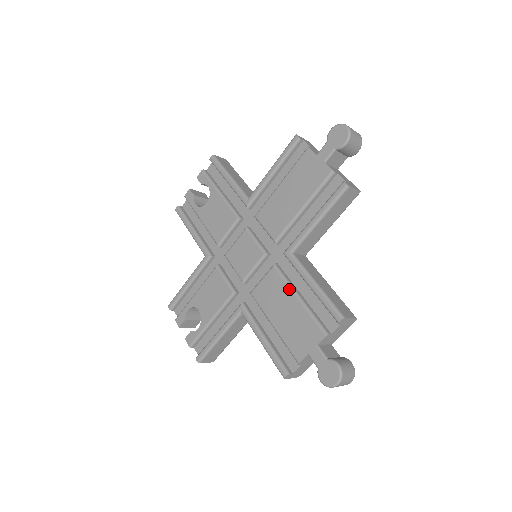
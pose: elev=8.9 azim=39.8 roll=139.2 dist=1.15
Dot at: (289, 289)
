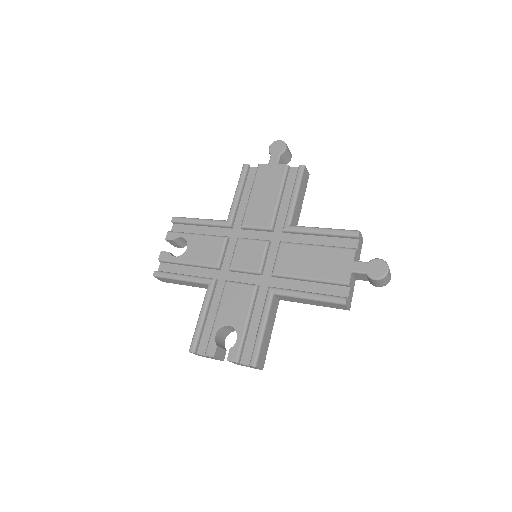
Dot at: (305, 246)
